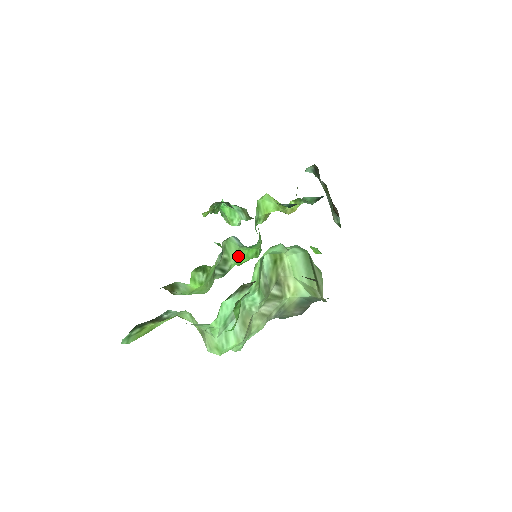
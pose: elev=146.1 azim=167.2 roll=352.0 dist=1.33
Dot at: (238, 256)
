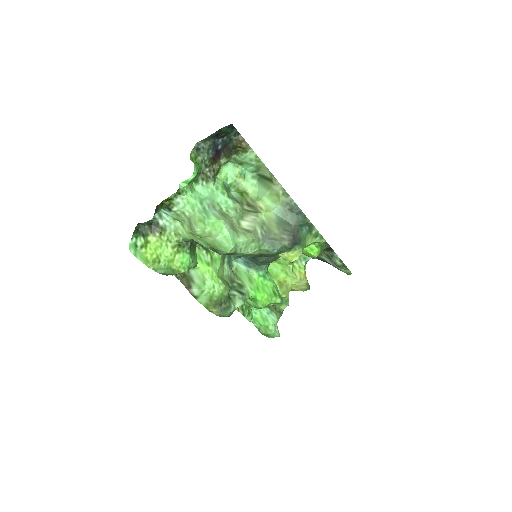
Dot at: (252, 284)
